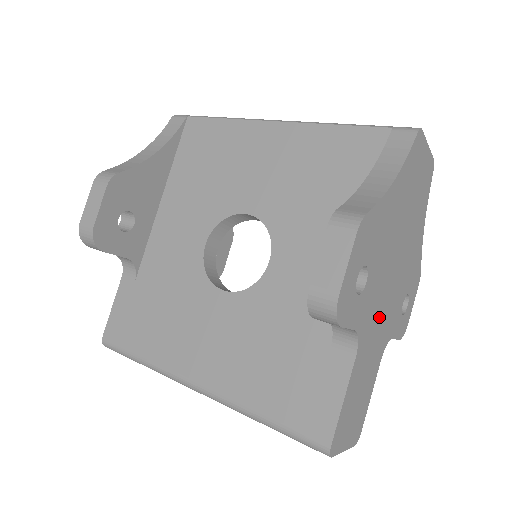
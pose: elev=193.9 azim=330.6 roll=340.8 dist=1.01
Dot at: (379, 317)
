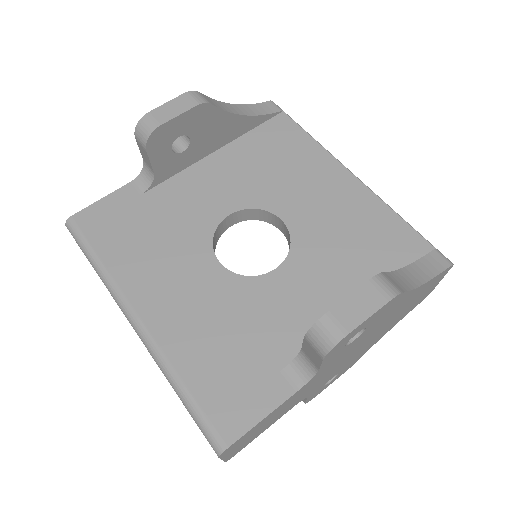
Dot at: (325, 374)
